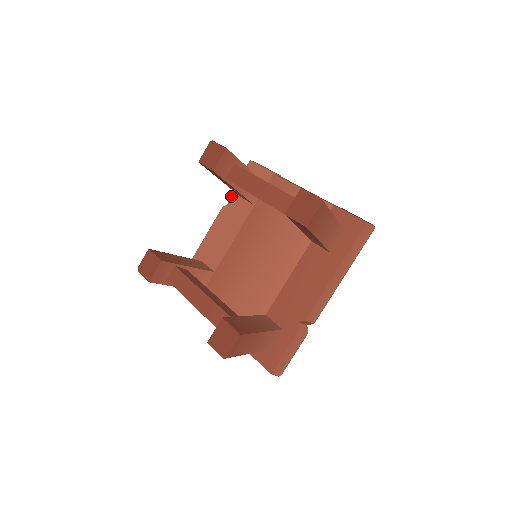
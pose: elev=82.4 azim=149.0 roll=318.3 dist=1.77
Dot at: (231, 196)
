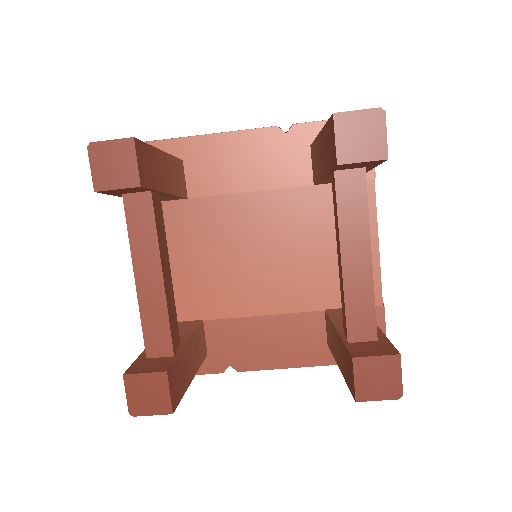
Dot at: (301, 128)
